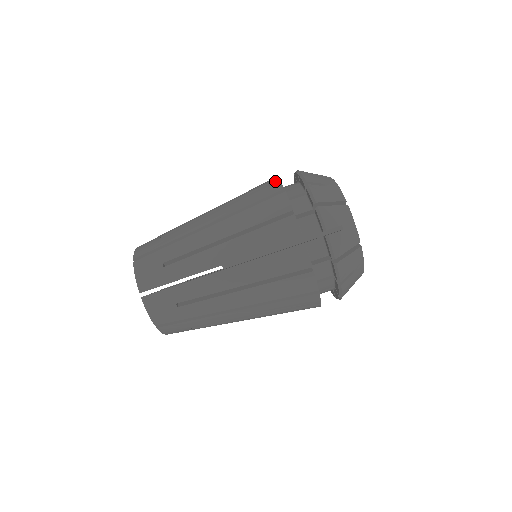
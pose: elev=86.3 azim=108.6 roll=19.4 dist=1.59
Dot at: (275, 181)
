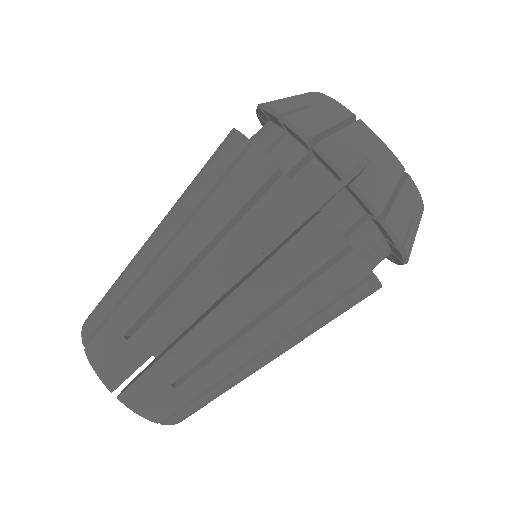
Dot at: (232, 136)
